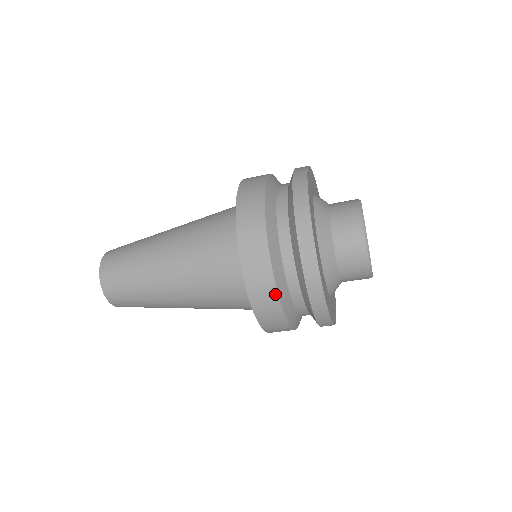
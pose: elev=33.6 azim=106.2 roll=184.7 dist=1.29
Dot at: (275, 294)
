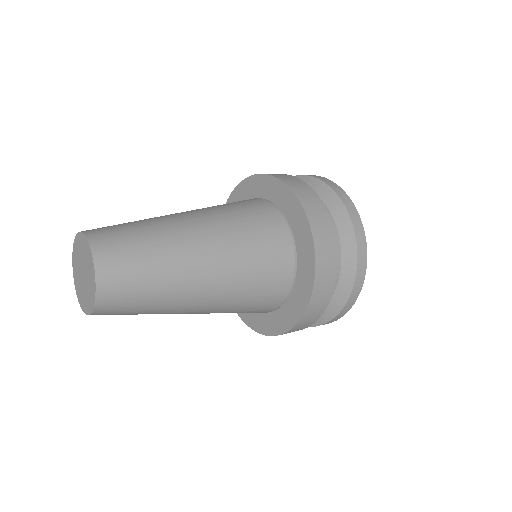
Dot at: (329, 297)
